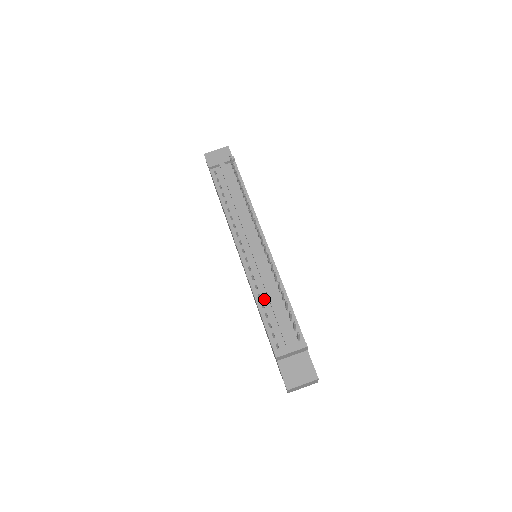
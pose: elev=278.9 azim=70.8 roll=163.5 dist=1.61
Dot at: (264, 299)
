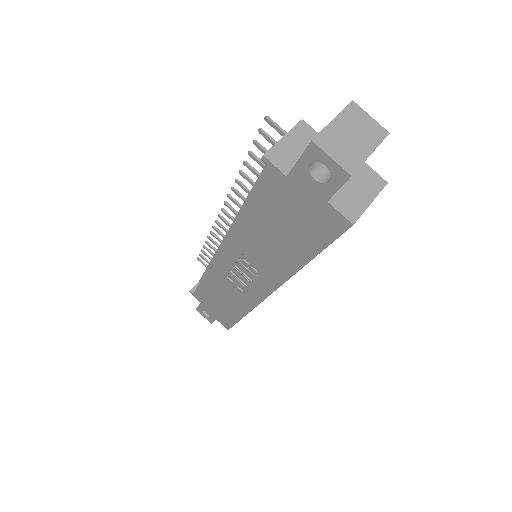
Dot at: occluded
